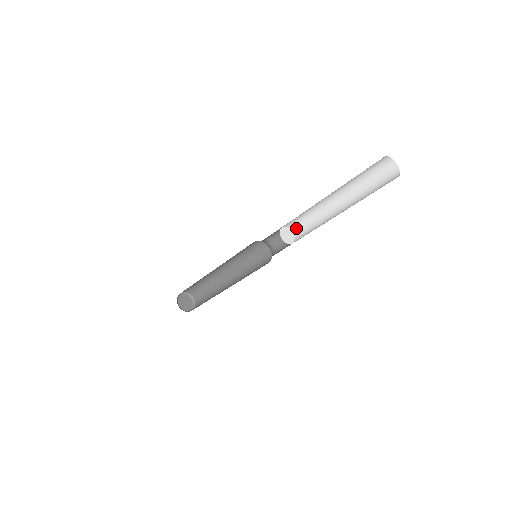
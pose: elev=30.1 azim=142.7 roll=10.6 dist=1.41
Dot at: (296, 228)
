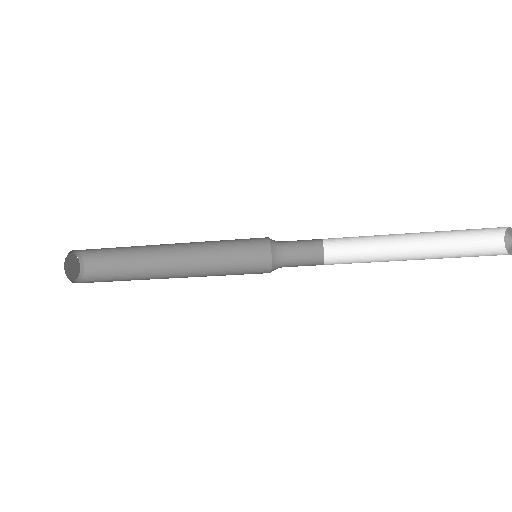
Dot at: (333, 240)
